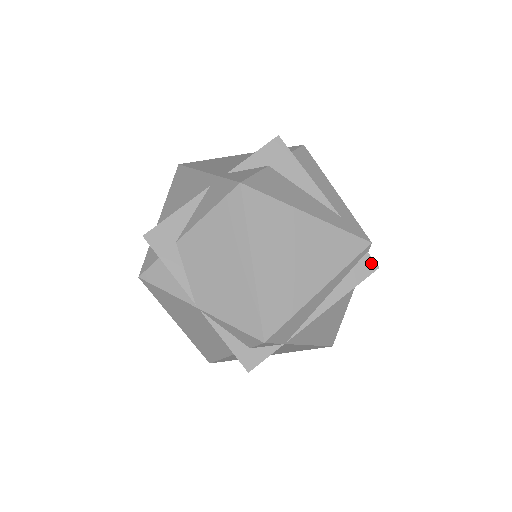
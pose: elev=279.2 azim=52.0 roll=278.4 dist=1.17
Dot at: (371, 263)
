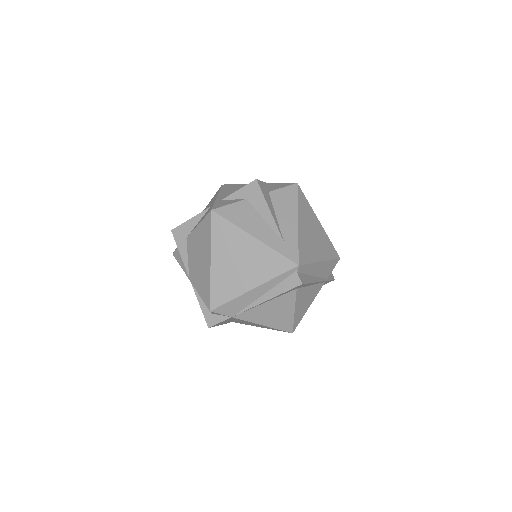
Dot at: (297, 279)
